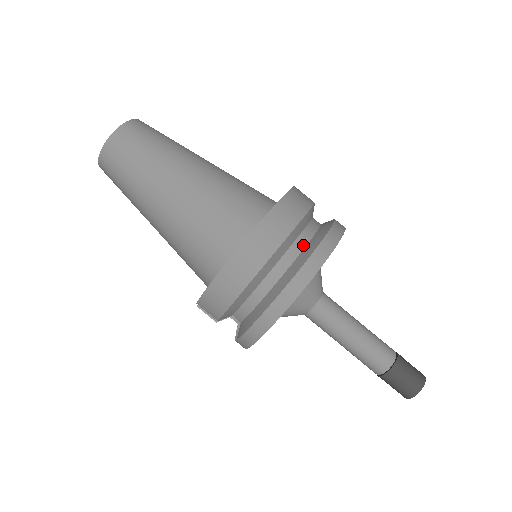
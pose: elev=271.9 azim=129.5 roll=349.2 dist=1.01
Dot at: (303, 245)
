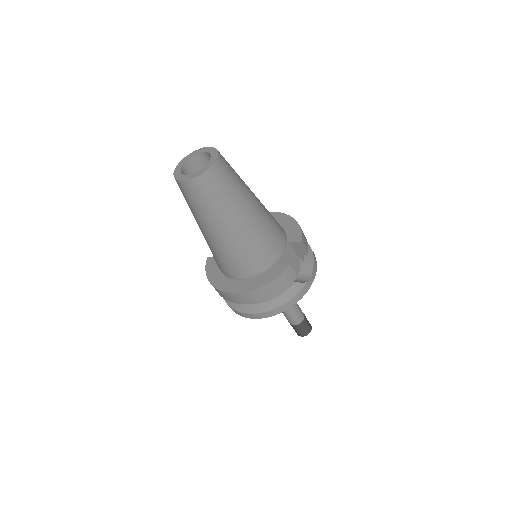
Dot at: (257, 302)
